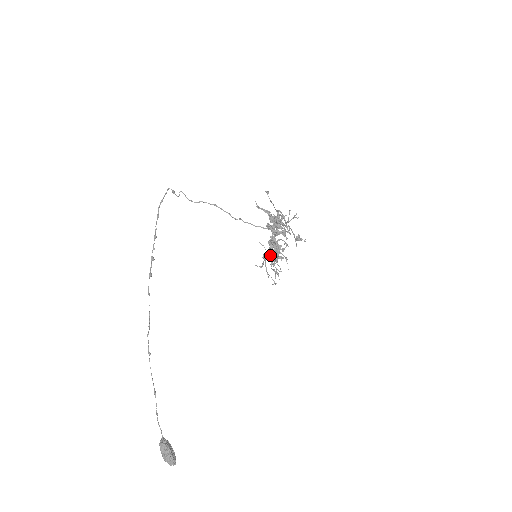
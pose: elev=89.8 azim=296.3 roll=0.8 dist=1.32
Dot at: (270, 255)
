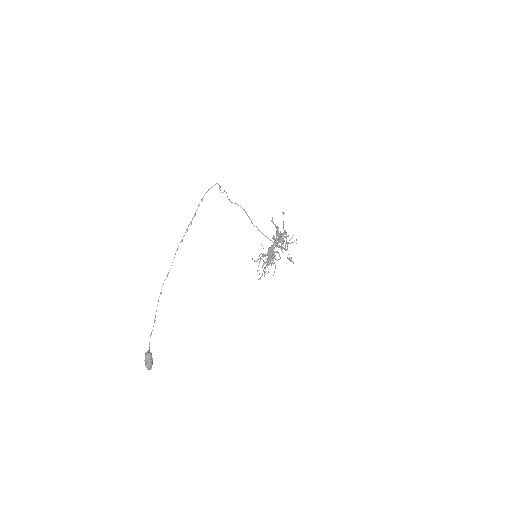
Dot at: occluded
